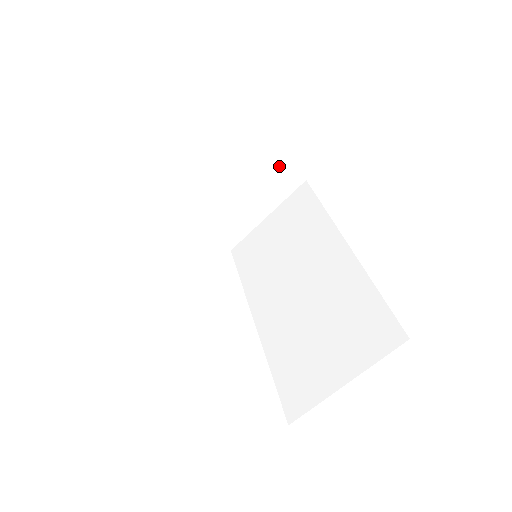
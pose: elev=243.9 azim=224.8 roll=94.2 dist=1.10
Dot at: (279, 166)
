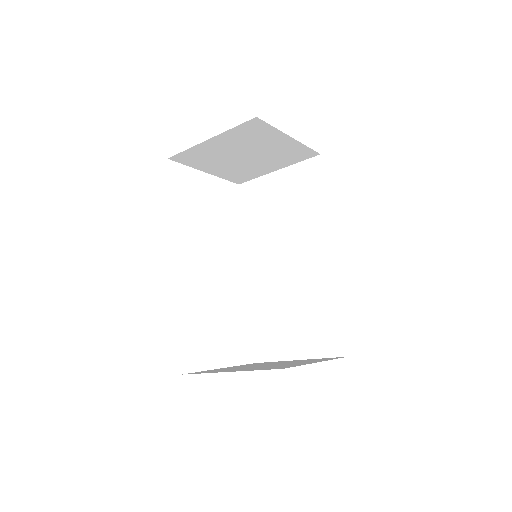
Dot at: (297, 147)
